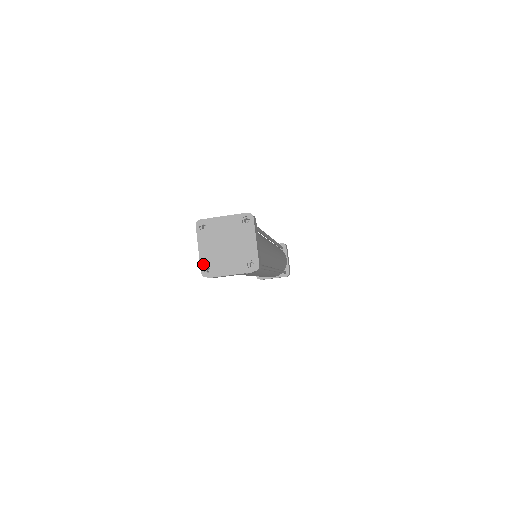
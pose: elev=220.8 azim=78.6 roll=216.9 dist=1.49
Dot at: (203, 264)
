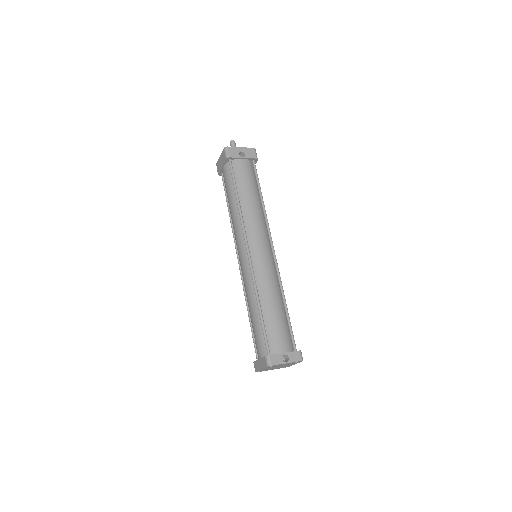
Dot at: occluded
